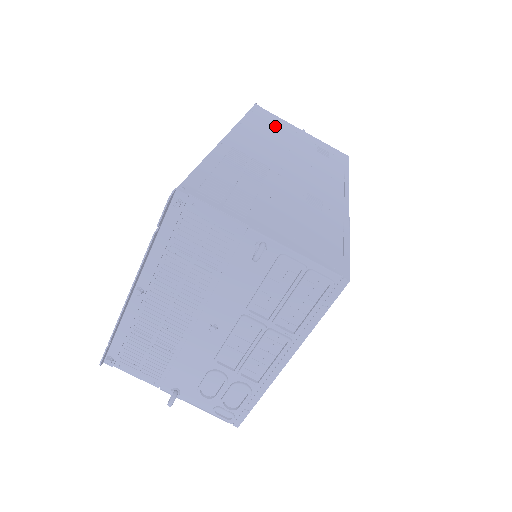
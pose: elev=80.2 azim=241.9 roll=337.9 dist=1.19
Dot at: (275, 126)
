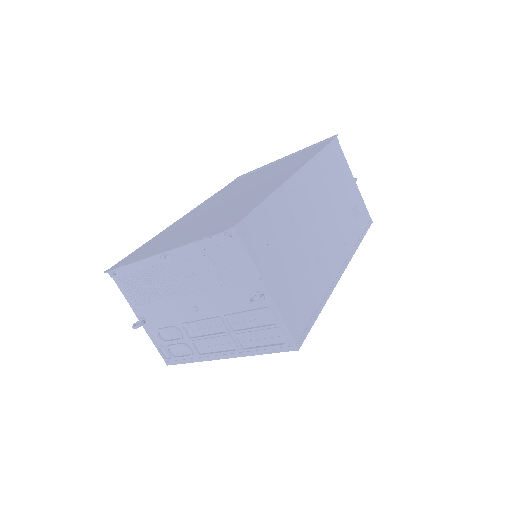
Dot at: (337, 170)
